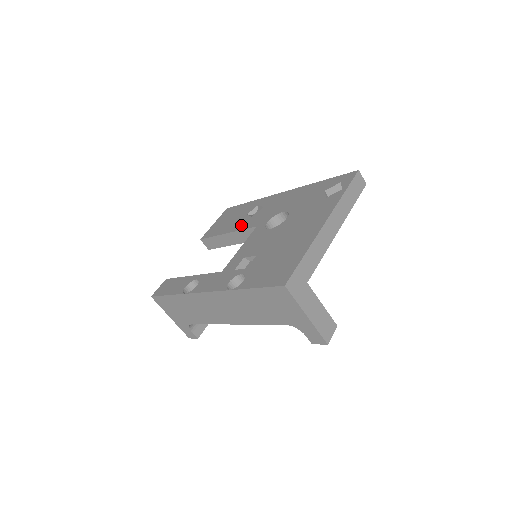
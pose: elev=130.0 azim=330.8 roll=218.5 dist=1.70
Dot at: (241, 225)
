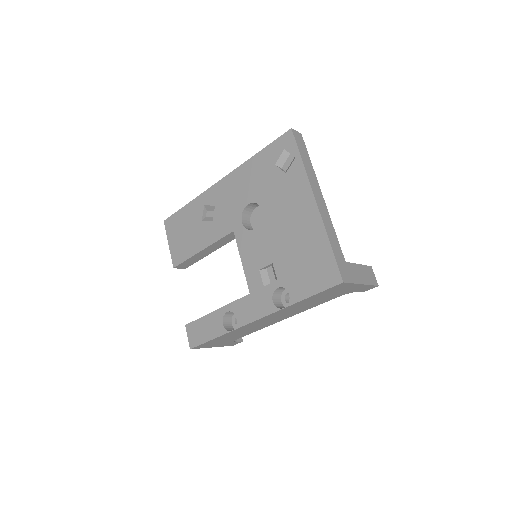
Dot at: (210, 236)
